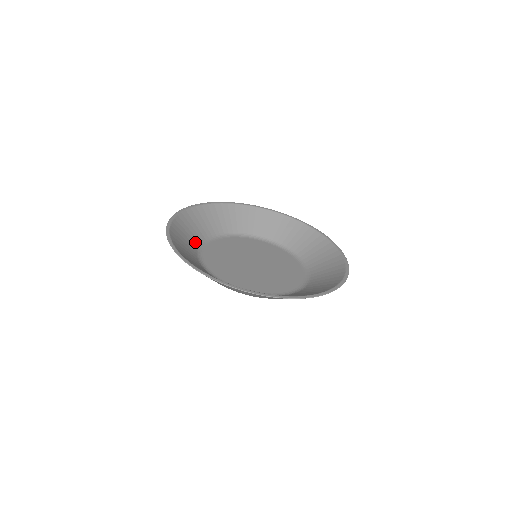
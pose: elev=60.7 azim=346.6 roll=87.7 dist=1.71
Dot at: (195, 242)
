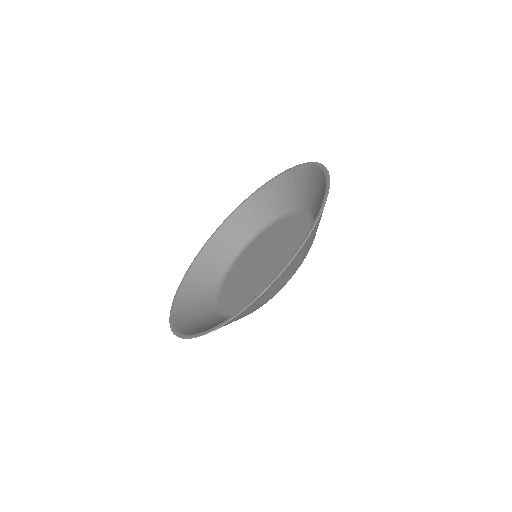
Dot at: (218, 273)
